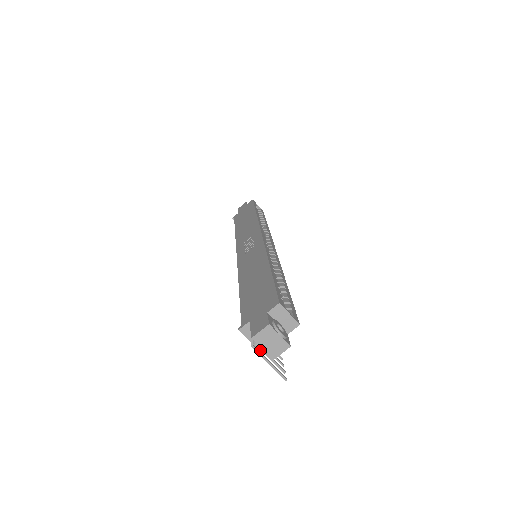
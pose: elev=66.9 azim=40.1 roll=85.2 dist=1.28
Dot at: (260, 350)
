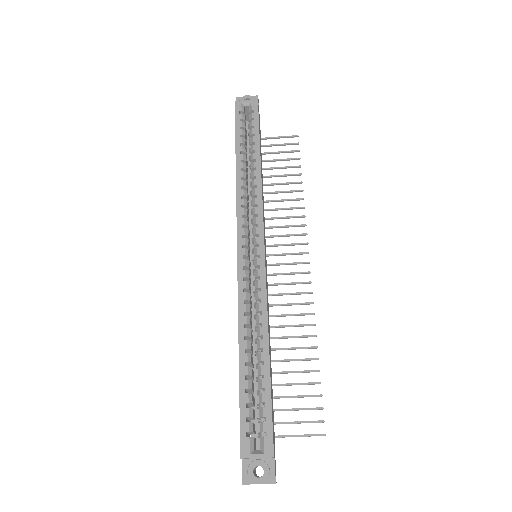
Dot at: occluded
